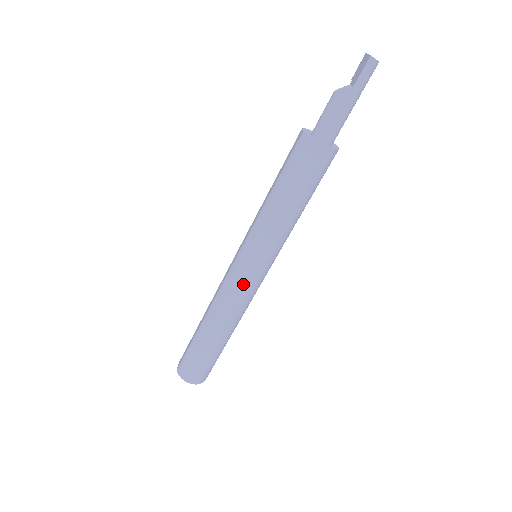
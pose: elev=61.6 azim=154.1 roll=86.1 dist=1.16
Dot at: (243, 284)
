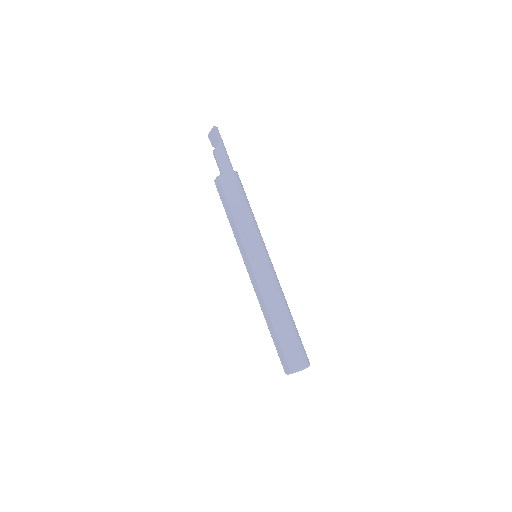
Dot at: (267, 269)
